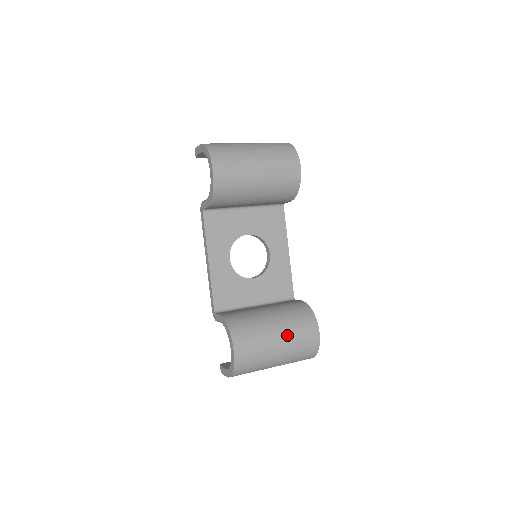
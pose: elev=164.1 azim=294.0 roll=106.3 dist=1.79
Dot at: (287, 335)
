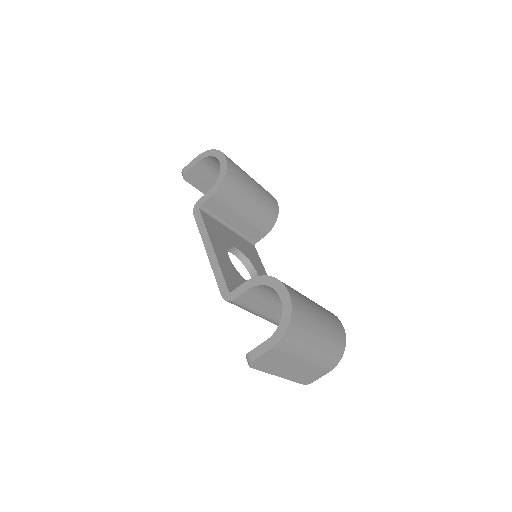
Dot at: (321, 309)
